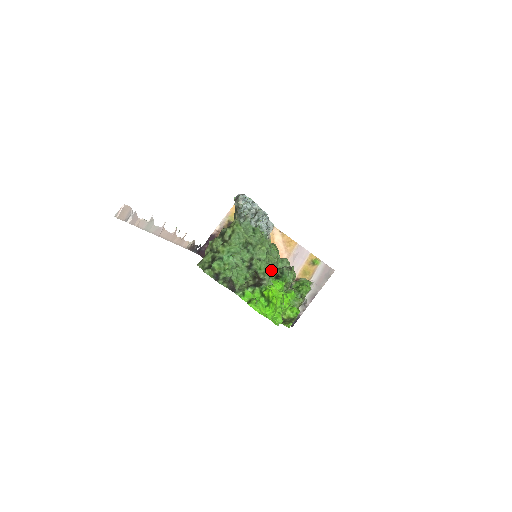
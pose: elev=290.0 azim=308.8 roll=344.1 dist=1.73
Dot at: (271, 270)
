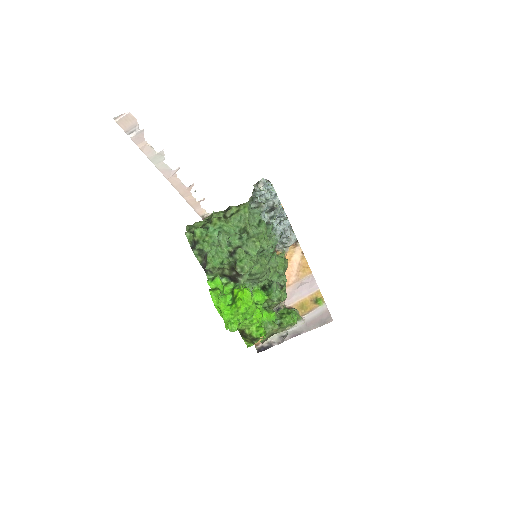
Dot at: (256, 273)
